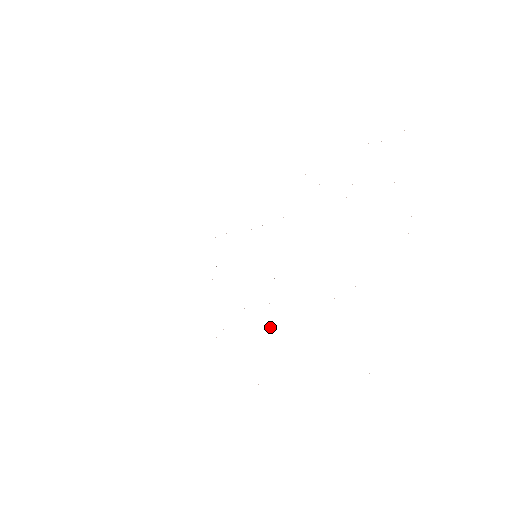
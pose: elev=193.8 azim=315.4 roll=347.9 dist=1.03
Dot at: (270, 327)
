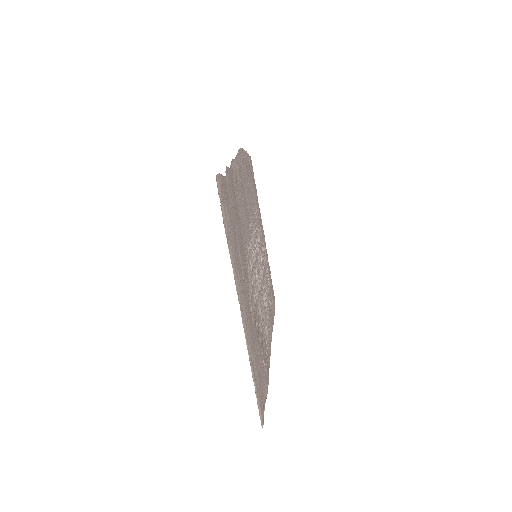
Dot at: (263, 316)
